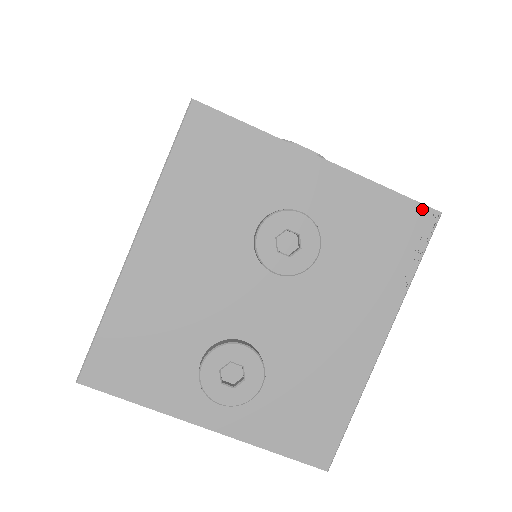
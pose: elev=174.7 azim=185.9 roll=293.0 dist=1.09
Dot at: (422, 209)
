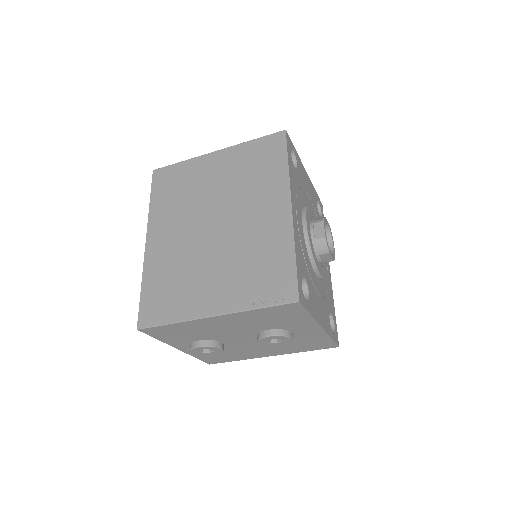
Dot at: (334, 345)
